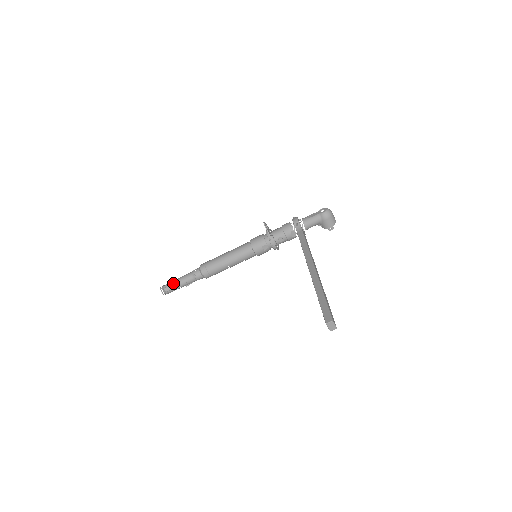
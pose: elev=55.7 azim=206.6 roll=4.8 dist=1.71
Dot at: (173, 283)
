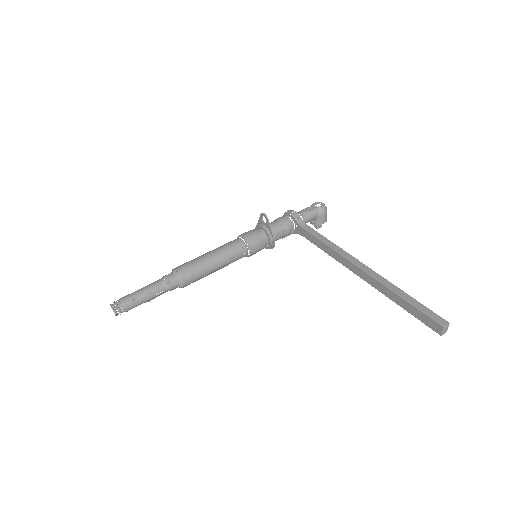
Dot at: (135, 297)
